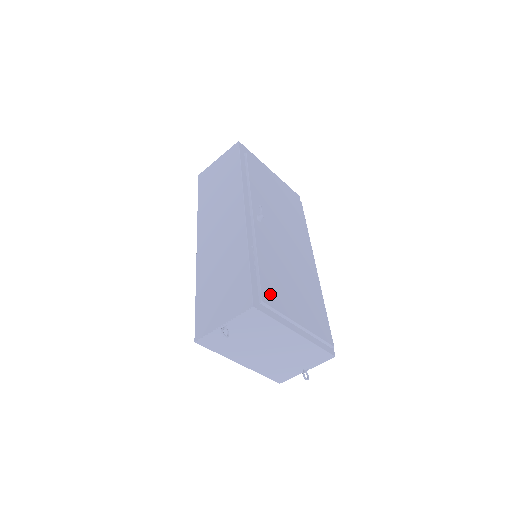
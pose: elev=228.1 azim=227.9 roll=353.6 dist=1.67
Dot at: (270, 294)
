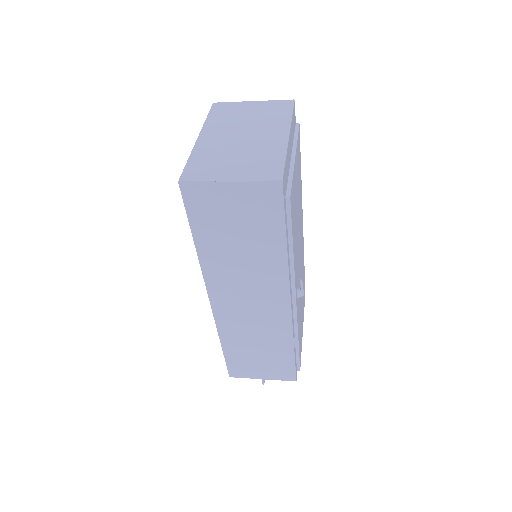
Dot at: (300, 353)
